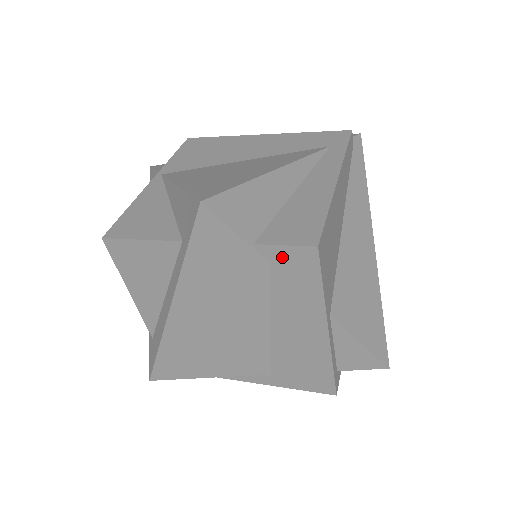
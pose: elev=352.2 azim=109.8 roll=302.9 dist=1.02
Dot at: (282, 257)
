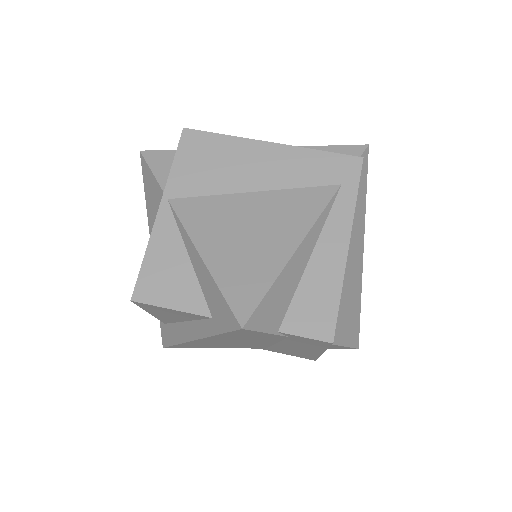
Dot at: (300, 338)
